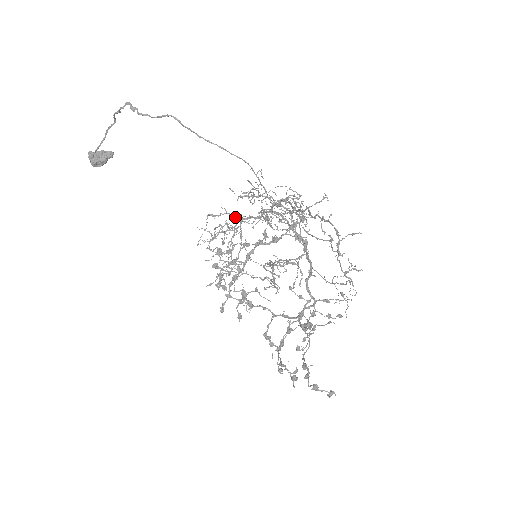
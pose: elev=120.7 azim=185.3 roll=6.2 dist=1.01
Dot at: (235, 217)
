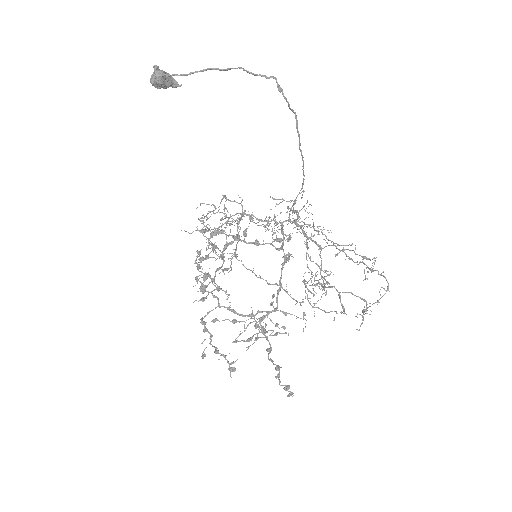
Dot at: occluded
